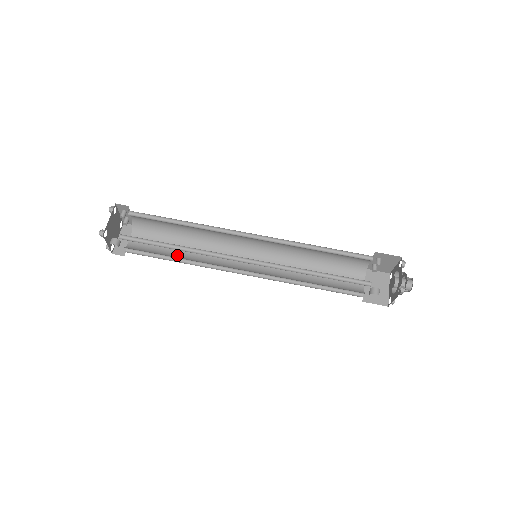
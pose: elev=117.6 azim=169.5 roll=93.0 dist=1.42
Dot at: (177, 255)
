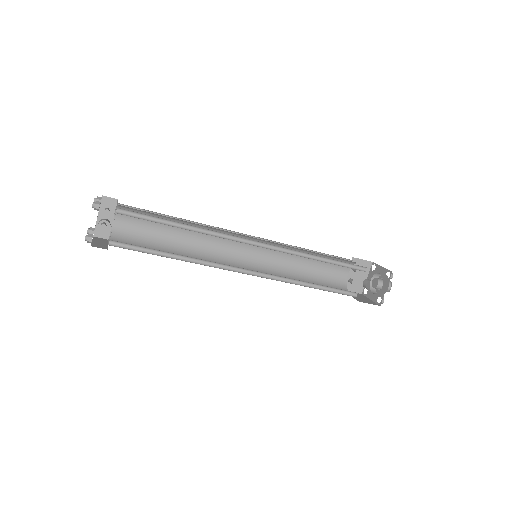
Dot at: (171, 254)
